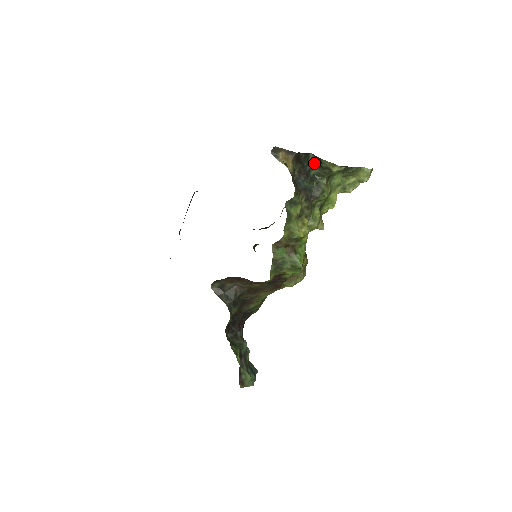
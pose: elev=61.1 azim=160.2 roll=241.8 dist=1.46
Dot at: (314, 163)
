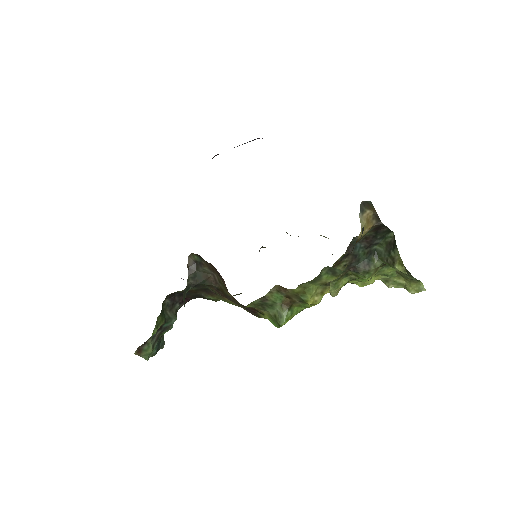
Dot at: (387, 242)
